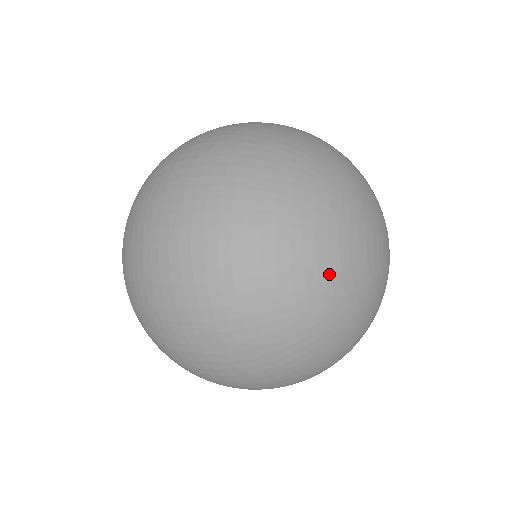
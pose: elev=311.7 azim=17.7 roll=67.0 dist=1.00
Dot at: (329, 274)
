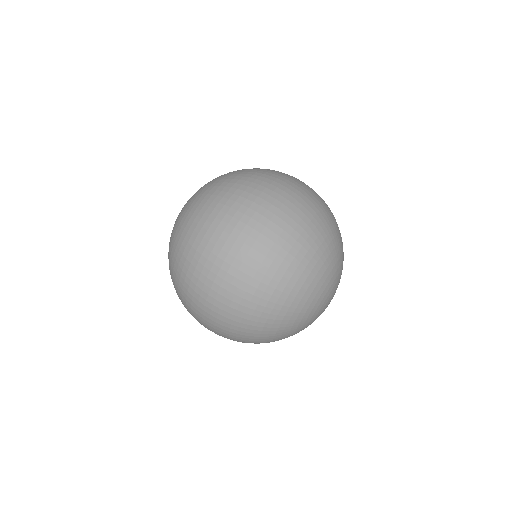
Dot at: (295, 320)
